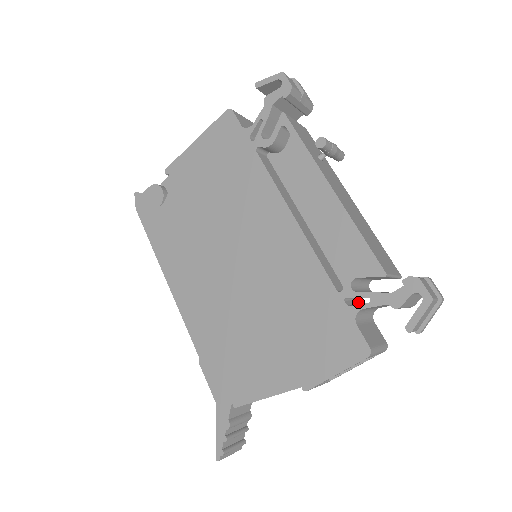
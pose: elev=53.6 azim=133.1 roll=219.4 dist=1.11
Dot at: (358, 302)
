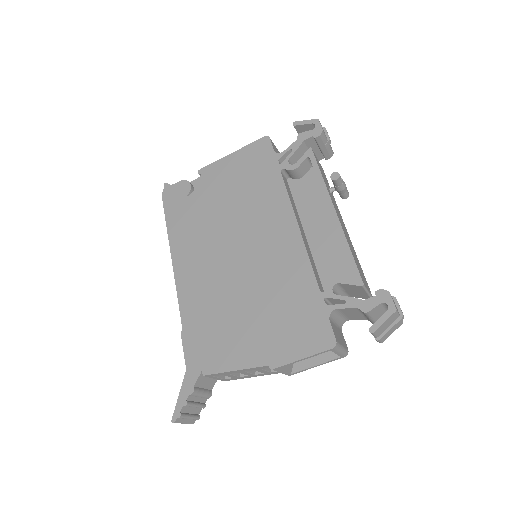
Dot at: occluded
